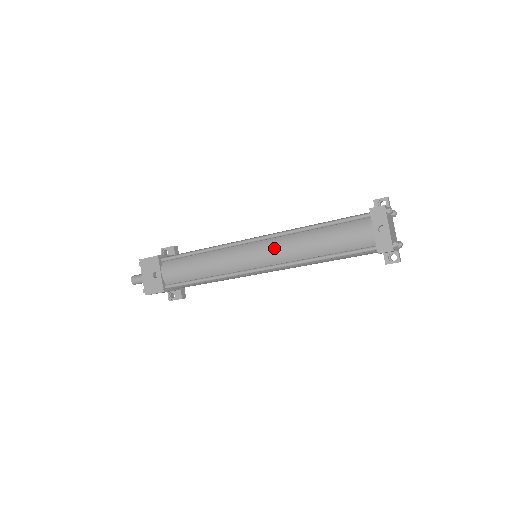
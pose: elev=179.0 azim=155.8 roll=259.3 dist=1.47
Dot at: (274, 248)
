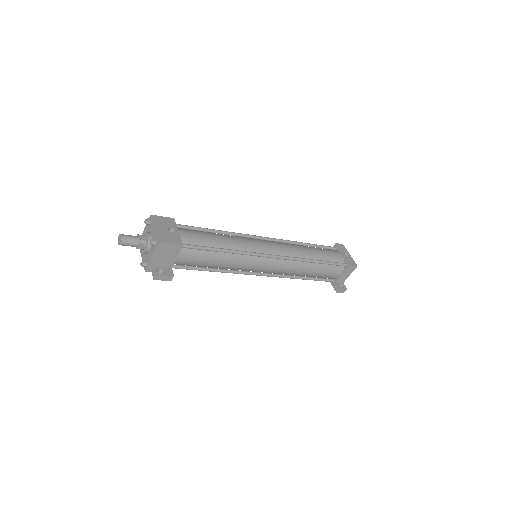
Dot at: (283, 245)
